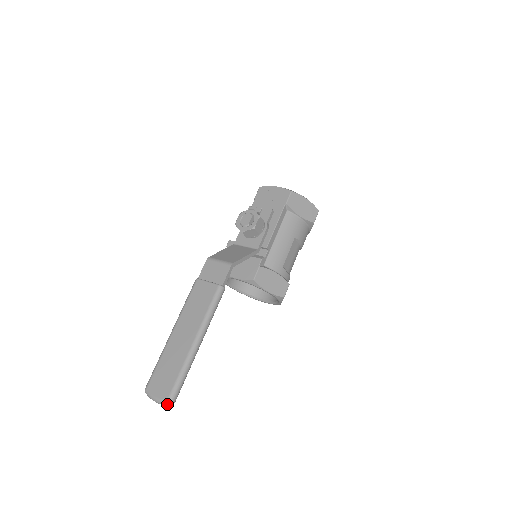
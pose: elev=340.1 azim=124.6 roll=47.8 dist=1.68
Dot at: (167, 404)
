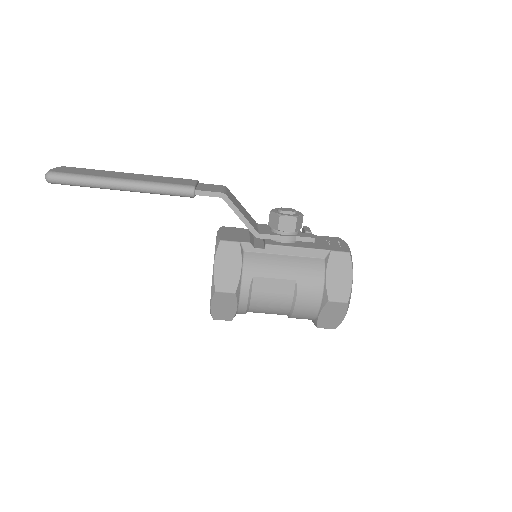
Dot at: (46, 173)
